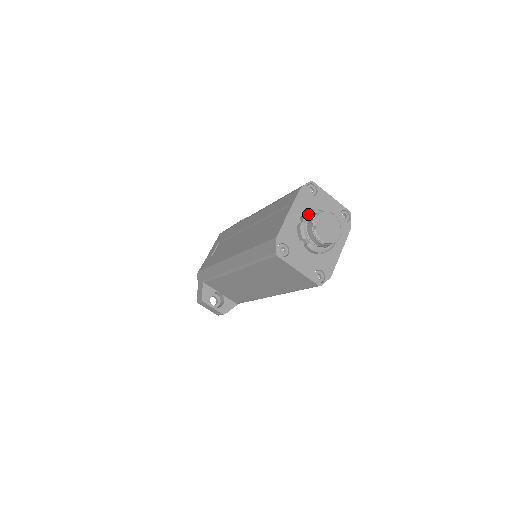
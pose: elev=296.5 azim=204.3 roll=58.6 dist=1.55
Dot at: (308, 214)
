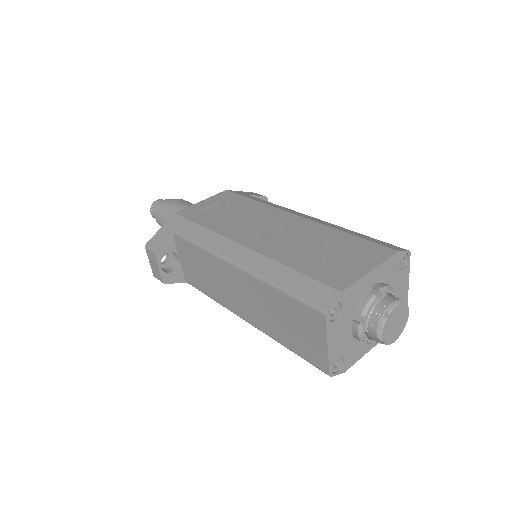
Dot at: (387, 290)
